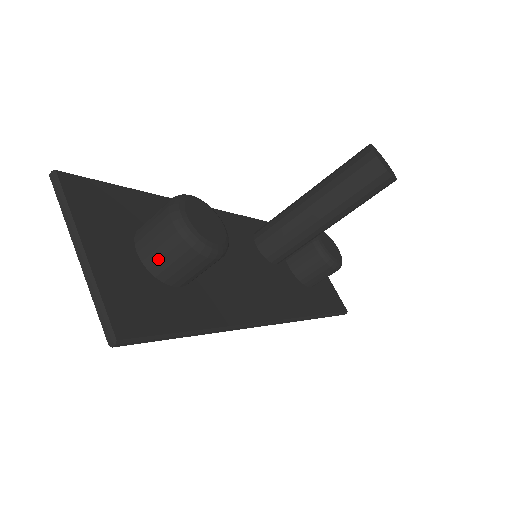
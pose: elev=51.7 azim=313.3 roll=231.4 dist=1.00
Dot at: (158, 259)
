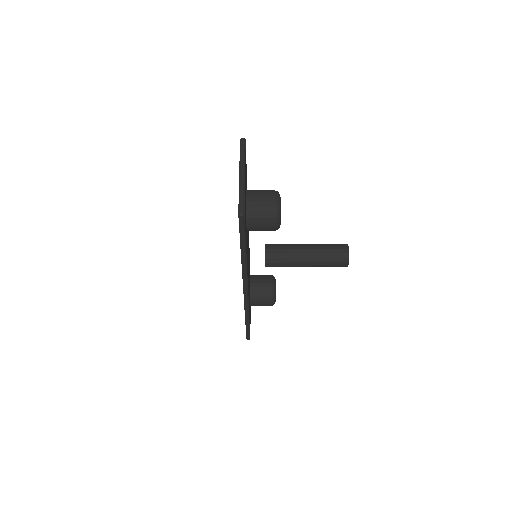
Dot at: (256, 206)
